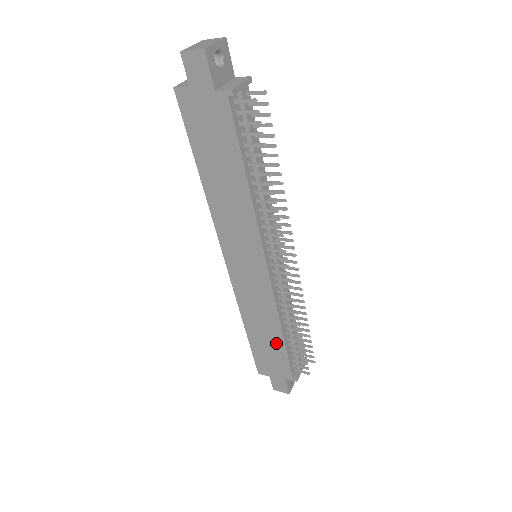
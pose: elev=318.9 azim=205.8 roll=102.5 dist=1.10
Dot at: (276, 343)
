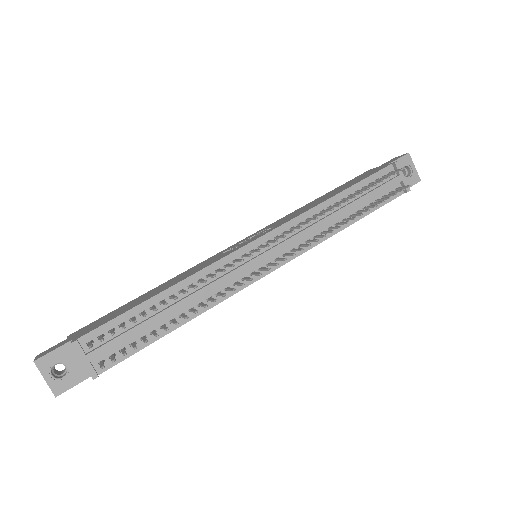
Dot at: occluded
